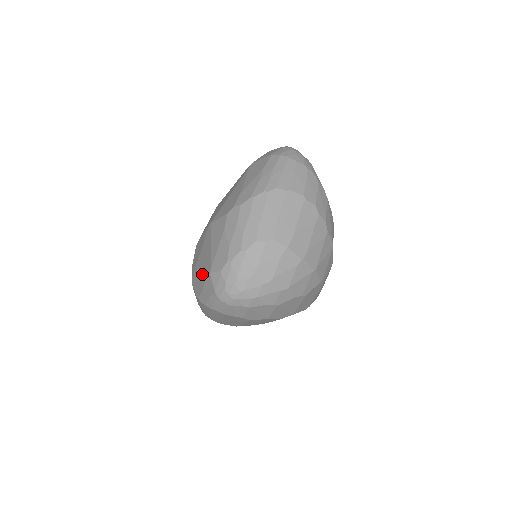
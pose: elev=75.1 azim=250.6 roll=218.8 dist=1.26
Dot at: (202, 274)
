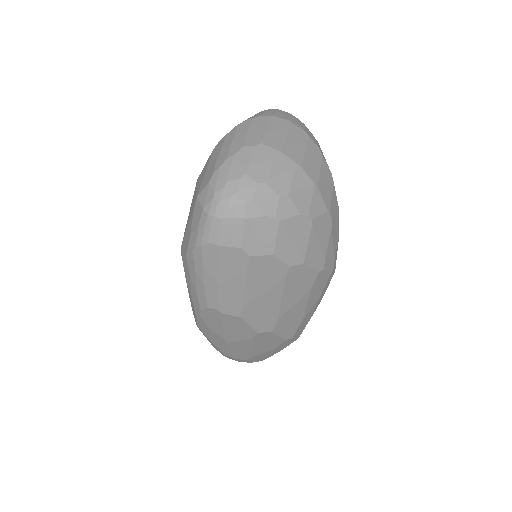
Dot at: (190, 218)
